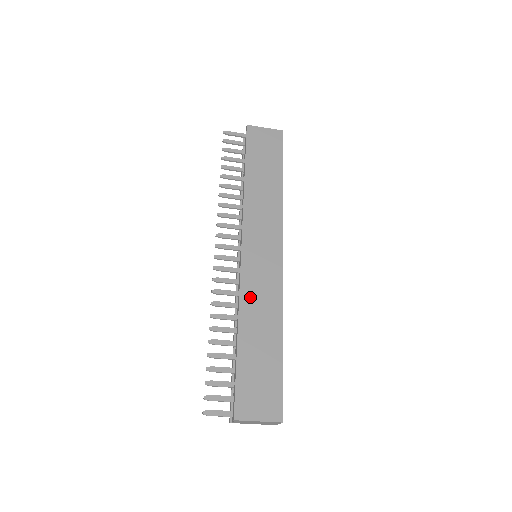
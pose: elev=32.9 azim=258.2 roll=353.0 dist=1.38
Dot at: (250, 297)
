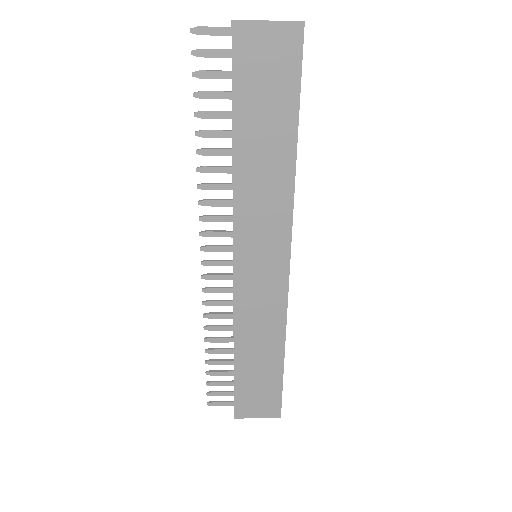
Dot at: (246, 319)
